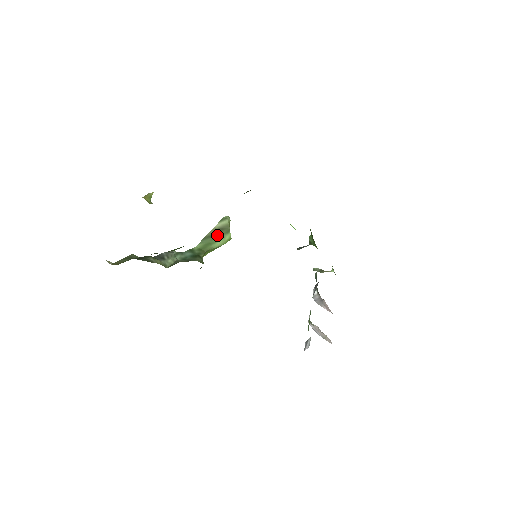
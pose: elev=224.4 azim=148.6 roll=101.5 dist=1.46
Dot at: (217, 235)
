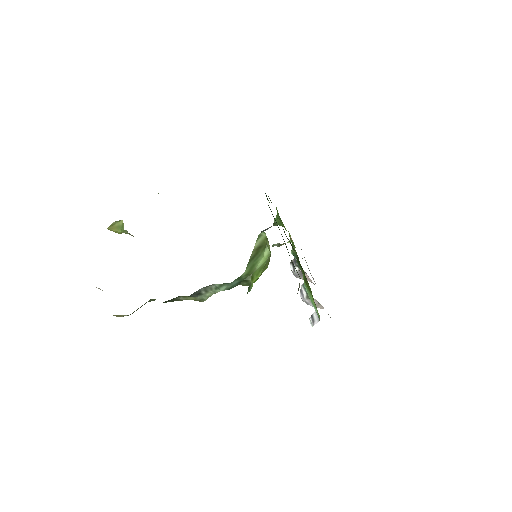
Dot at: (257, 254)
